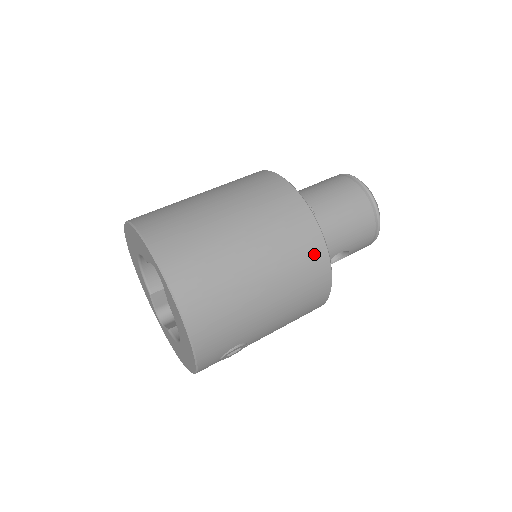
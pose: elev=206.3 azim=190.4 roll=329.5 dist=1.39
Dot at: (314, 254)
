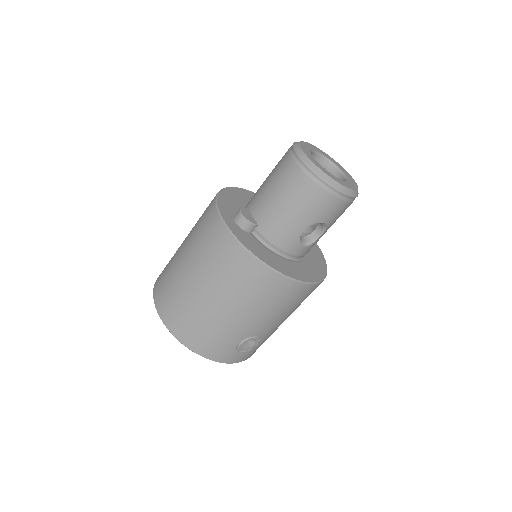
Dot at: (241, 262)
